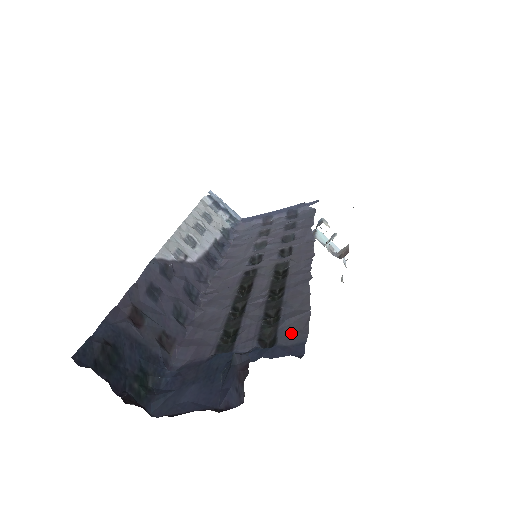
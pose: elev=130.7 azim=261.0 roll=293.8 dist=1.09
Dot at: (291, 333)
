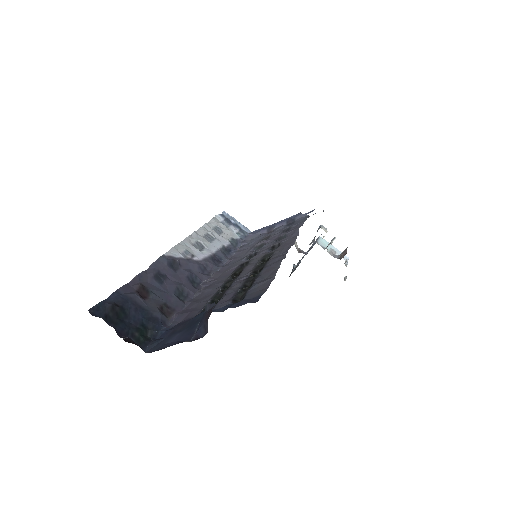
Dot at: (256, 292)
